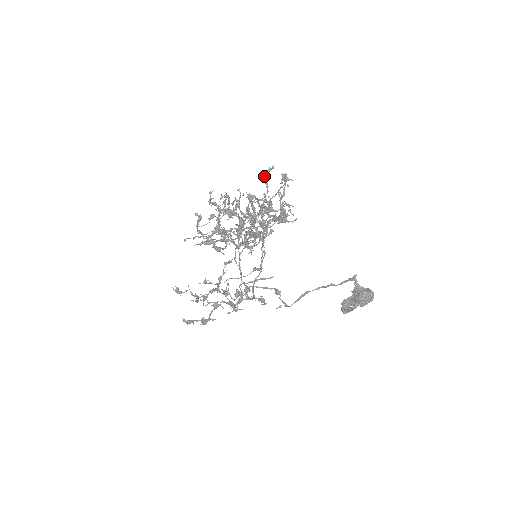
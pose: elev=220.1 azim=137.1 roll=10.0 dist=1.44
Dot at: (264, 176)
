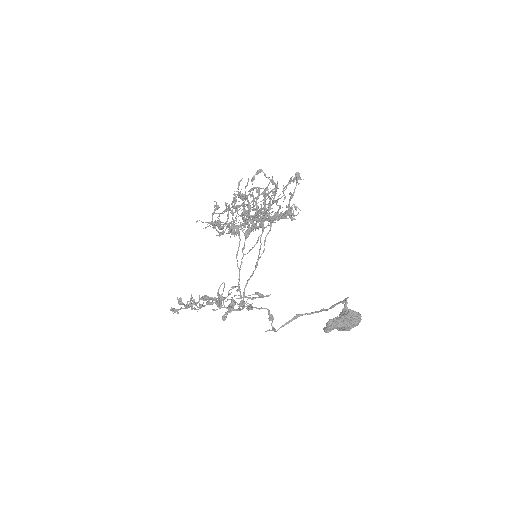
Dot at: (284, 187)
